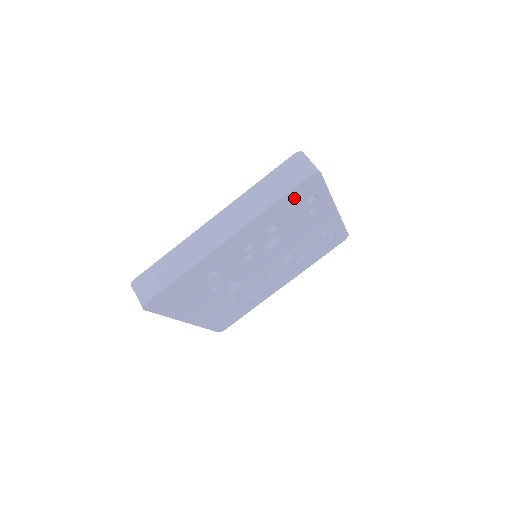
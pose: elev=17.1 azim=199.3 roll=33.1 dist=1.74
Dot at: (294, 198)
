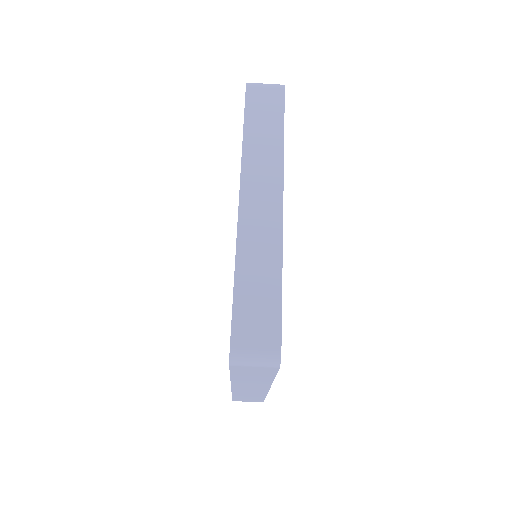
Dot at: occluded
